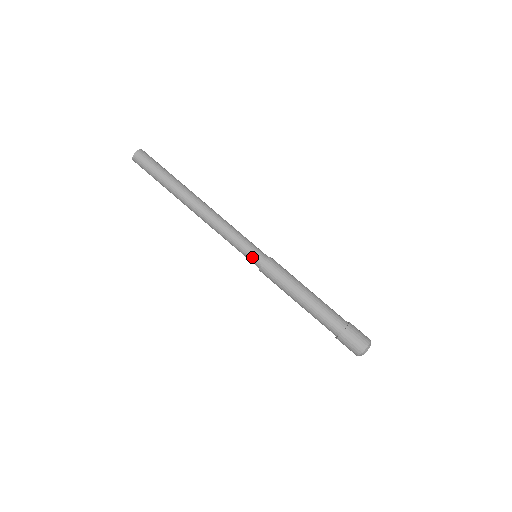
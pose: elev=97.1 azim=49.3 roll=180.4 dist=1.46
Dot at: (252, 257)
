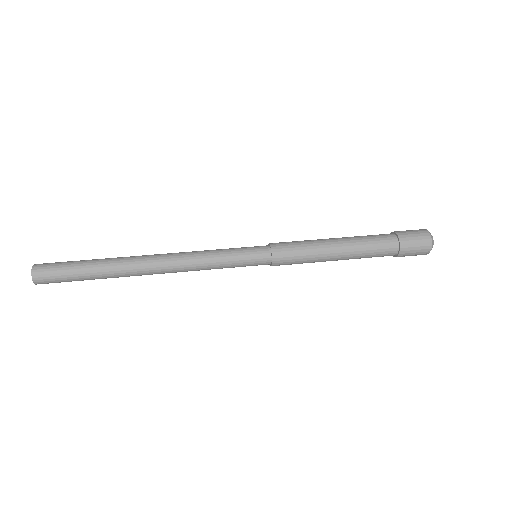
Dot at: (255, 262)
